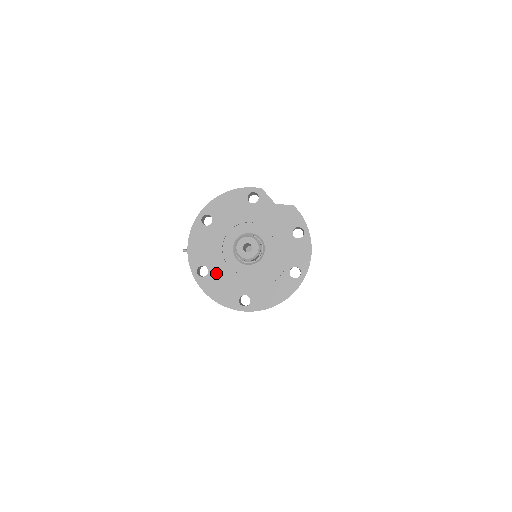
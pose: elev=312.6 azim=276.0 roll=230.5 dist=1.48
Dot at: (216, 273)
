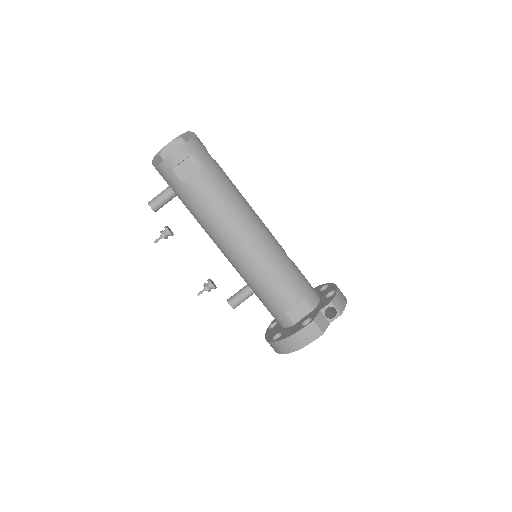
Dot at: occluded
